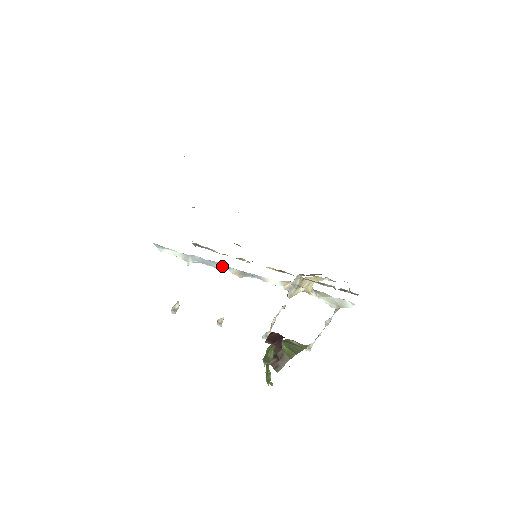
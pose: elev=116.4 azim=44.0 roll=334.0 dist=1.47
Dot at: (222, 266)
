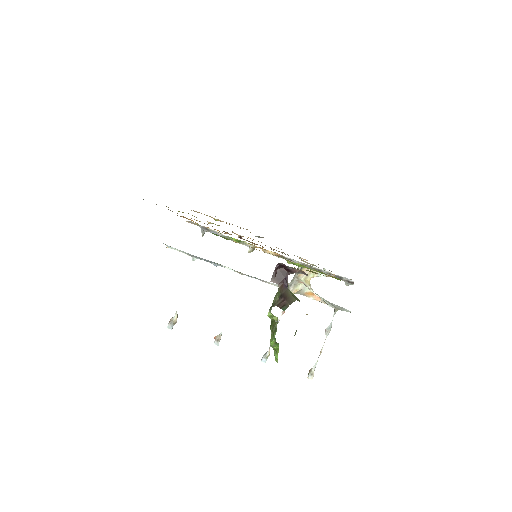
Dot at: (224, 266)
